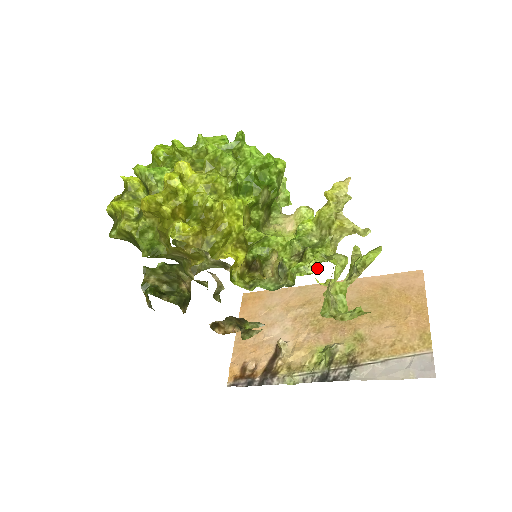
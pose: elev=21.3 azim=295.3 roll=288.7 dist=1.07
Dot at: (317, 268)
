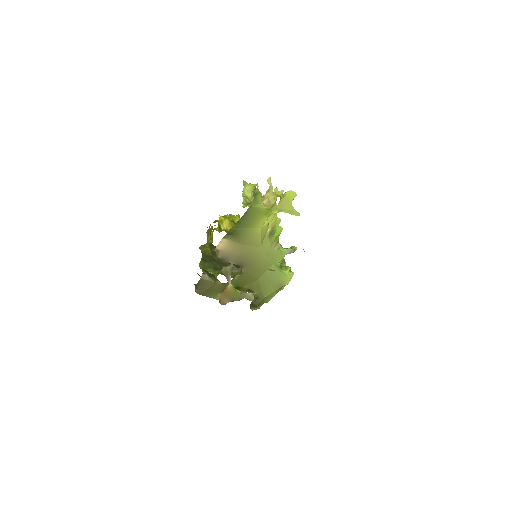
Dot at: occluded
